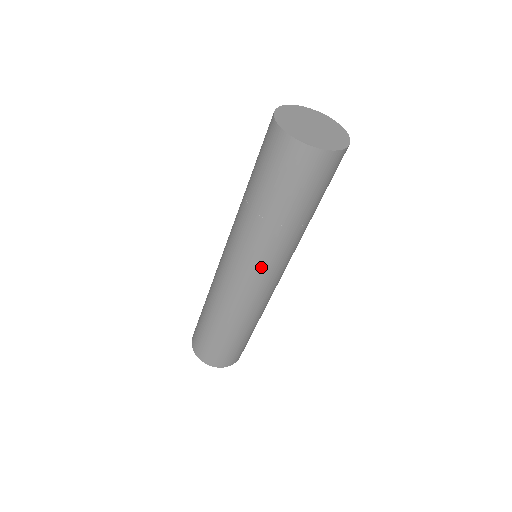
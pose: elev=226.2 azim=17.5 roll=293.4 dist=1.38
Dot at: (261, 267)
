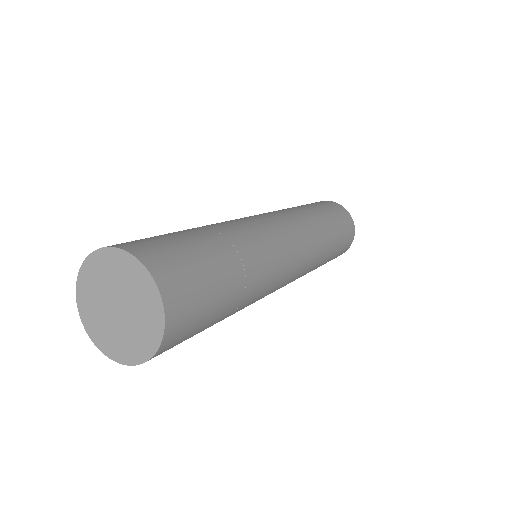
Dot at: occluded
